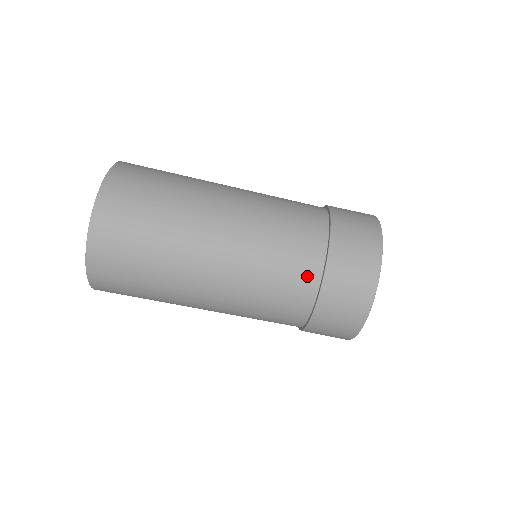
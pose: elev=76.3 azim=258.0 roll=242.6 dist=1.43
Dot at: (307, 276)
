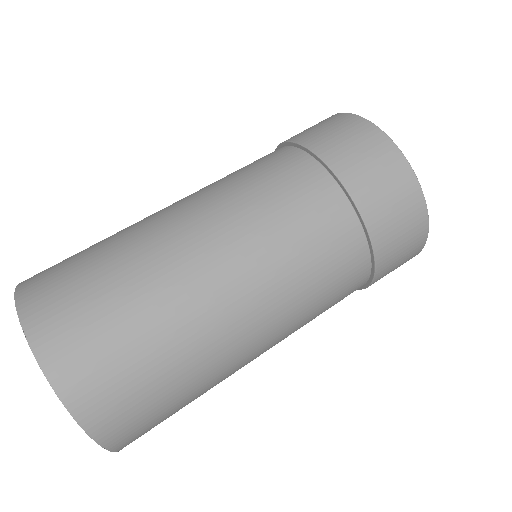
Dot at: (303, 171)
